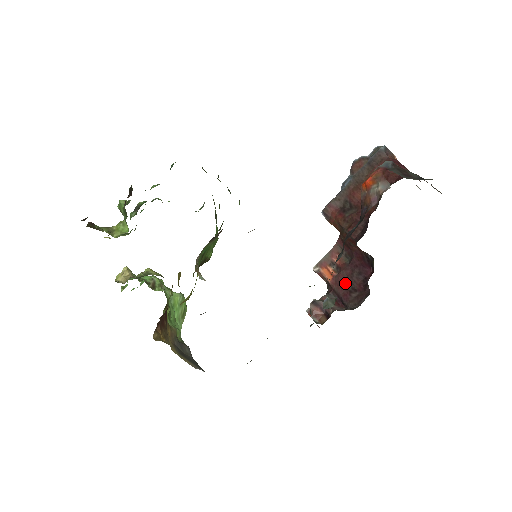
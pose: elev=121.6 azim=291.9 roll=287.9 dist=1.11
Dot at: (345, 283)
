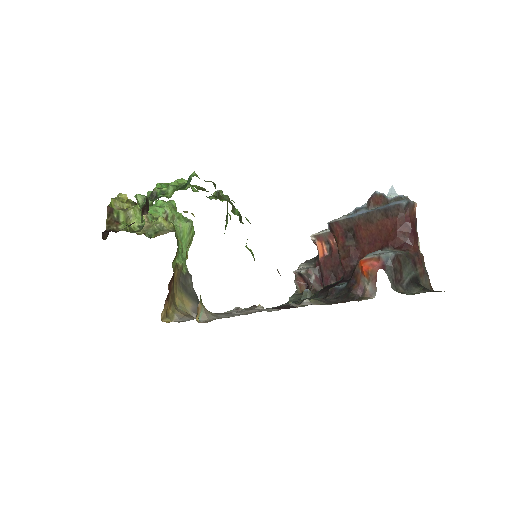
Dot at: (330, 268)
